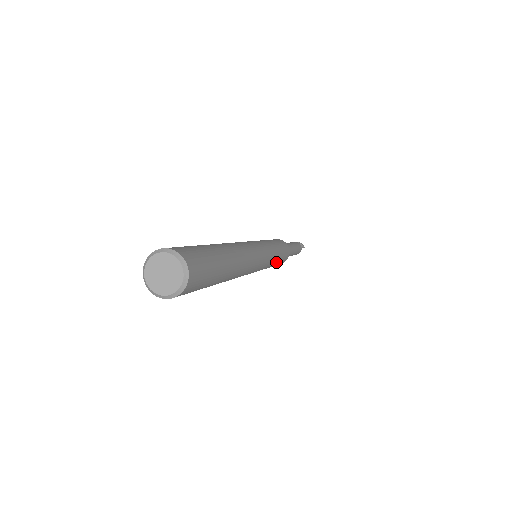
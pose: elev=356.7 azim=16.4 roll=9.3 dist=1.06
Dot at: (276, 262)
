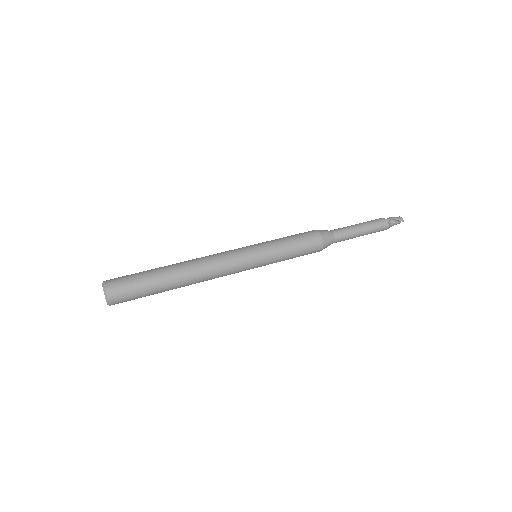
Dot at: (285, 259)
